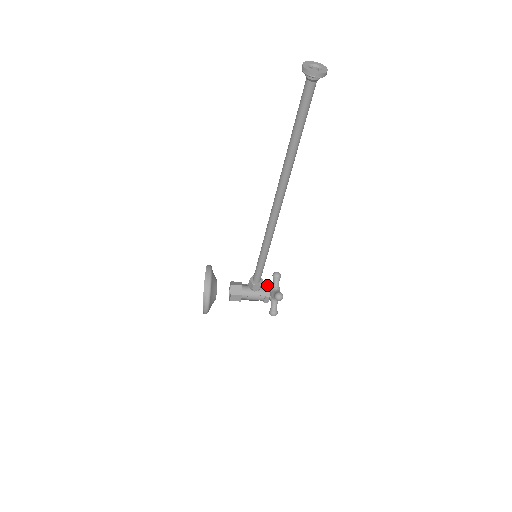
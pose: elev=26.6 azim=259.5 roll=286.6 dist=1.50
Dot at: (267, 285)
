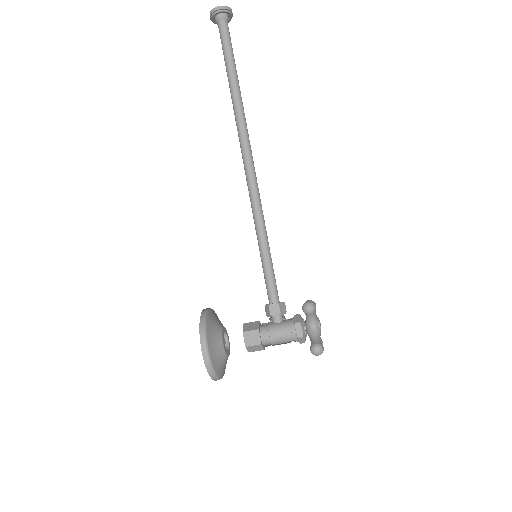
Dot at: occluded
